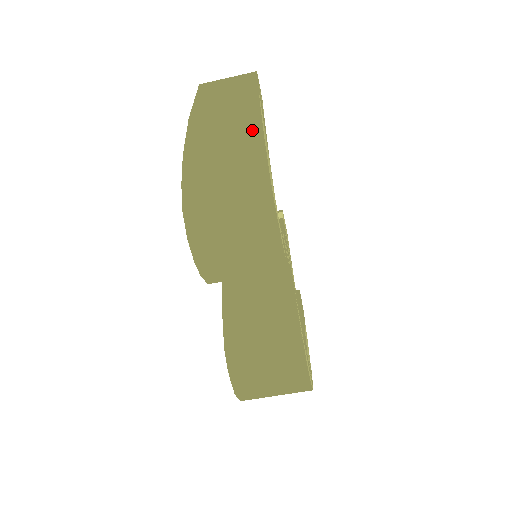
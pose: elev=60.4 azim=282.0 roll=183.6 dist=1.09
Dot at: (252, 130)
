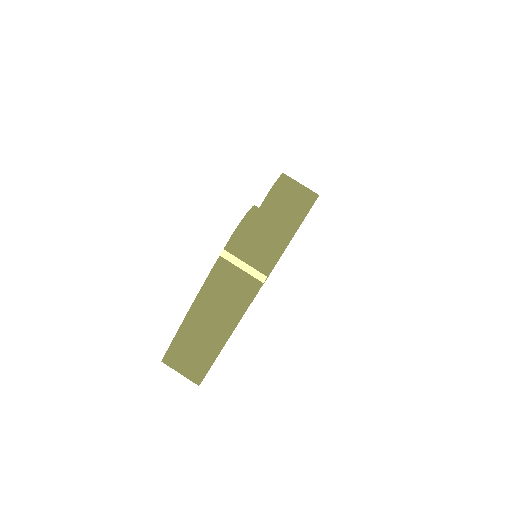
Dot at: occluded
